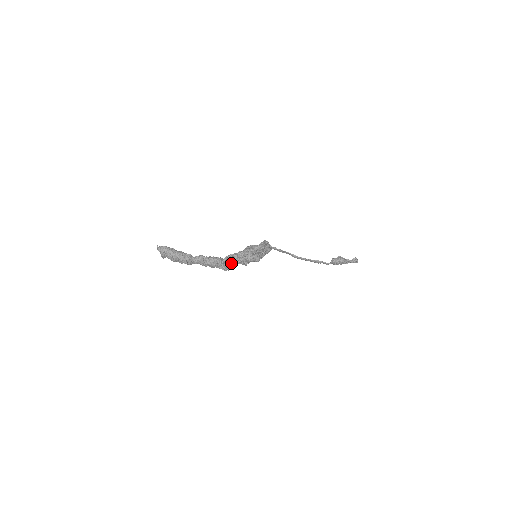
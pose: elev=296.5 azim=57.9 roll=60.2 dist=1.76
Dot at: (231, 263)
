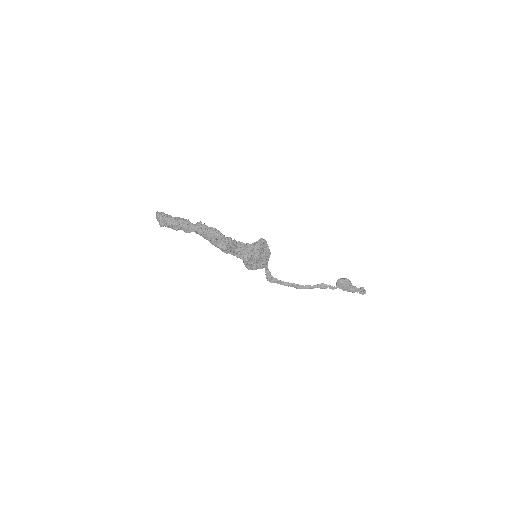
Dot at: (230, 242)
